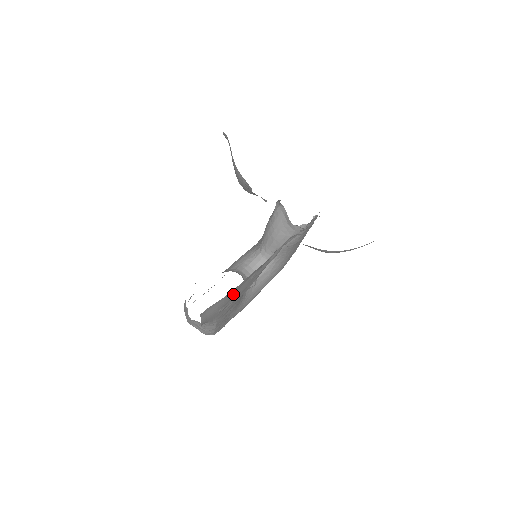
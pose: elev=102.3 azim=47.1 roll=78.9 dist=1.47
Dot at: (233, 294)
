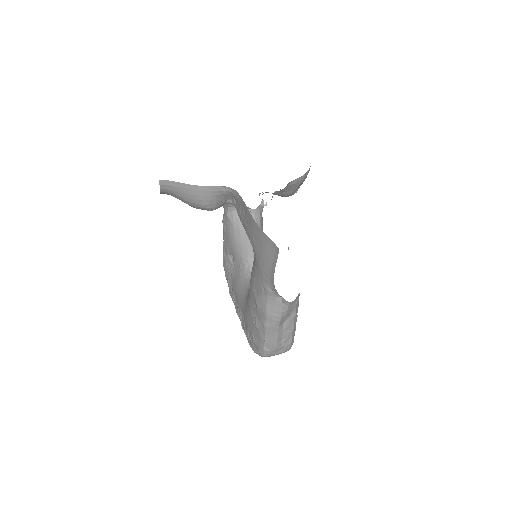
Dot at: occluded
